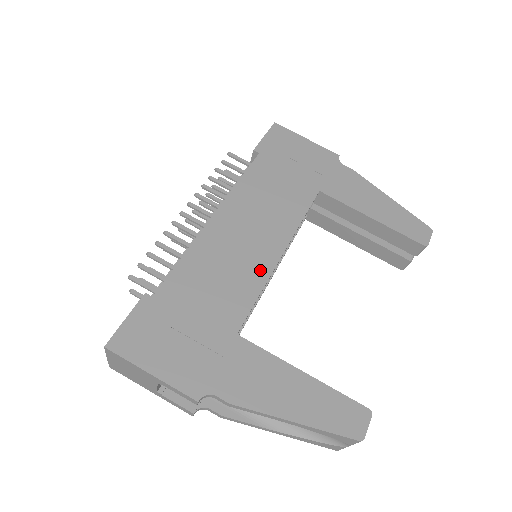
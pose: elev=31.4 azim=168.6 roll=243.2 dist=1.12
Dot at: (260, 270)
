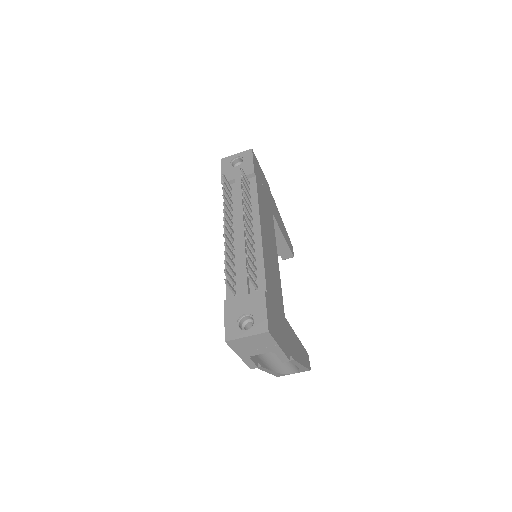
Dot at: (278, 272)
